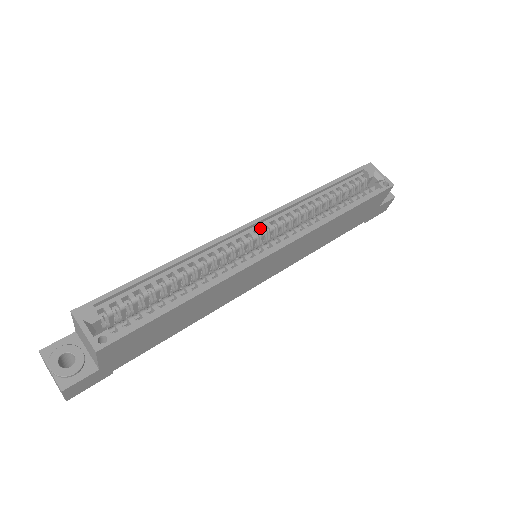
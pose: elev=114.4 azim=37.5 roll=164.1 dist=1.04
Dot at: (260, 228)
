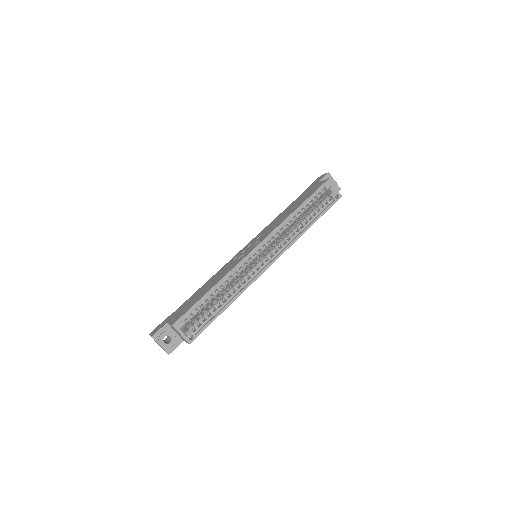
Dot at: (261, 248)
